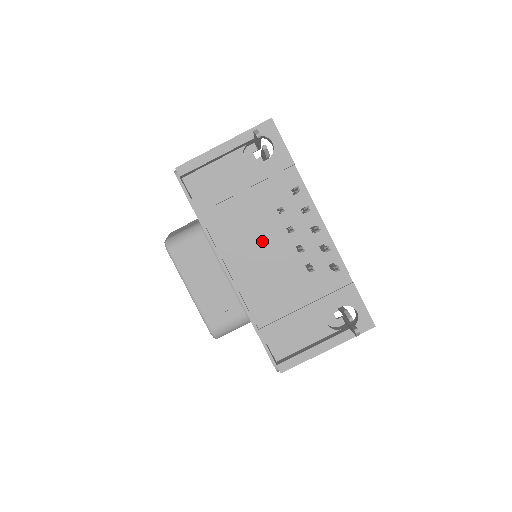
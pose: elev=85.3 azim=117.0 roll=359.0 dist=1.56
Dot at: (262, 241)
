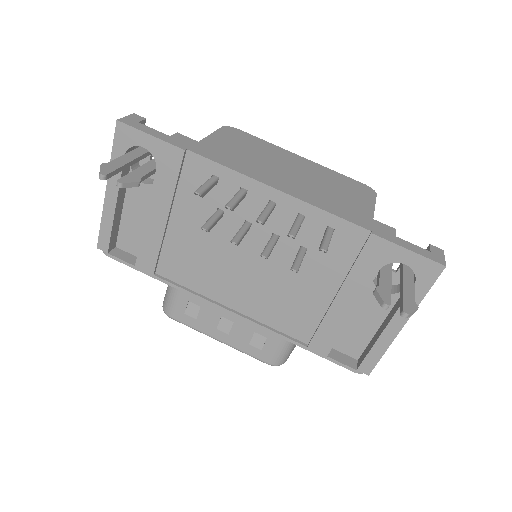
Dot at: (232, 258)
